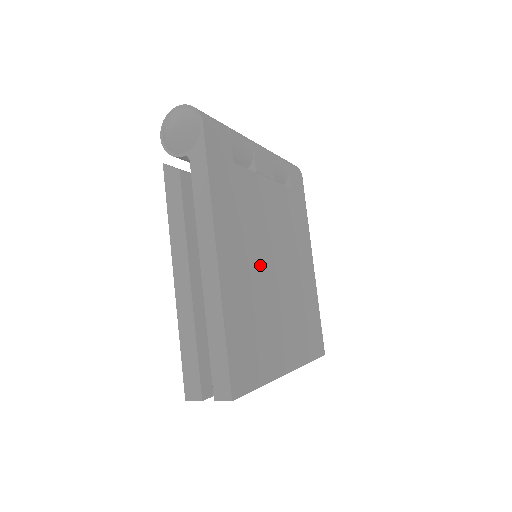
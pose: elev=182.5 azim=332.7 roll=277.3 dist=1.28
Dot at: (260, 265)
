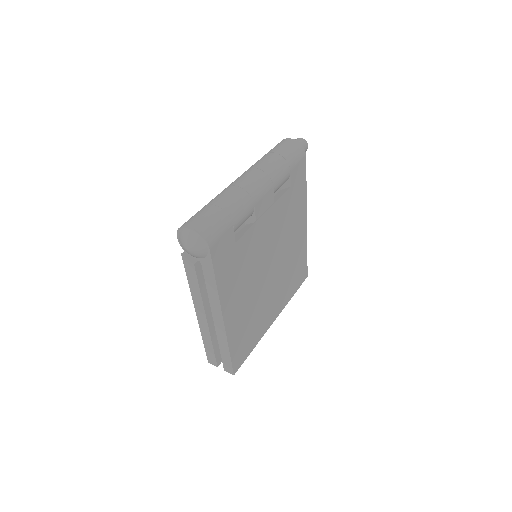
Dot at: (256, 285)
